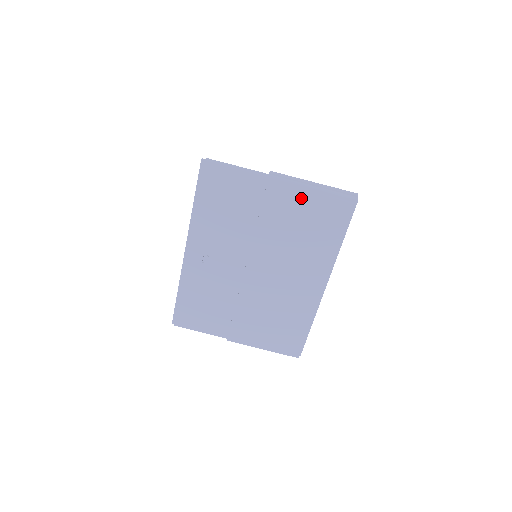
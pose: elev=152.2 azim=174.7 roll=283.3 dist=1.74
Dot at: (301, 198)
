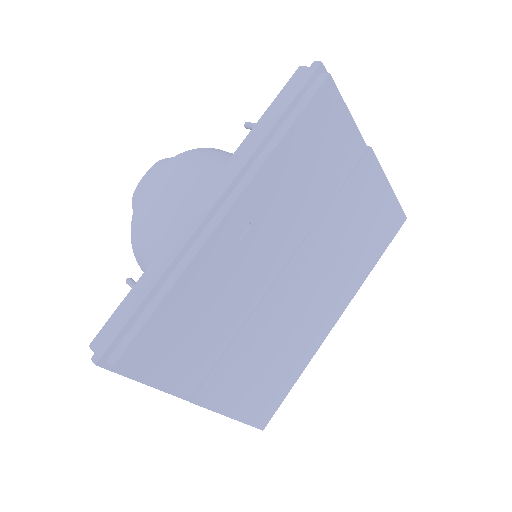
Dot at: (383, 186)
